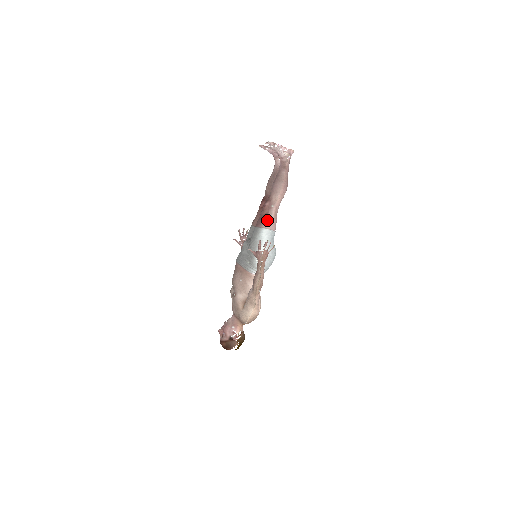
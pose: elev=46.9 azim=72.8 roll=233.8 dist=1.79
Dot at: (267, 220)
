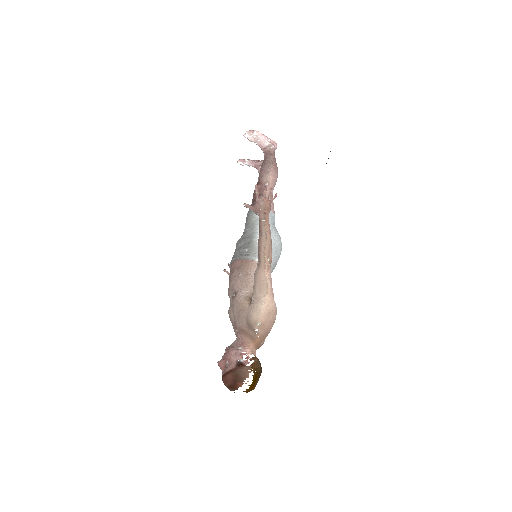
Dot at: occluded
